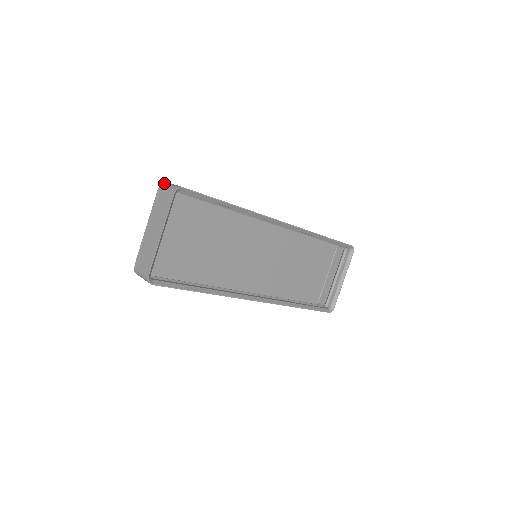
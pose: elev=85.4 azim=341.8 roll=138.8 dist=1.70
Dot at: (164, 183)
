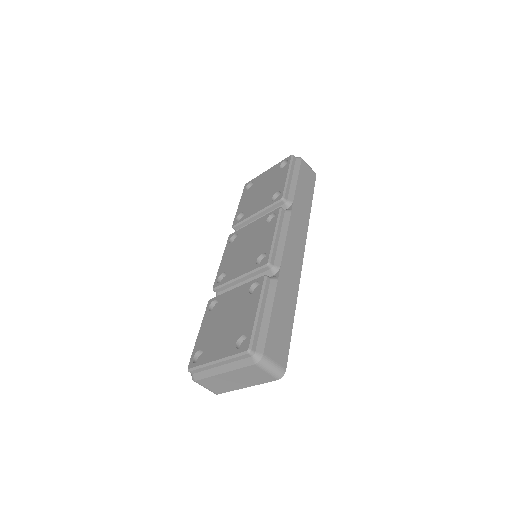
Dot at: (263, 361)
